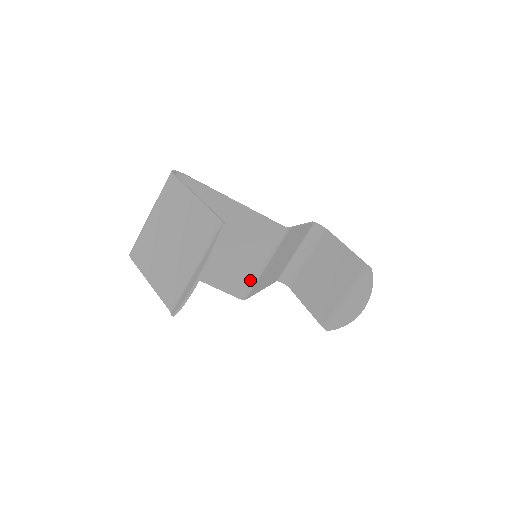
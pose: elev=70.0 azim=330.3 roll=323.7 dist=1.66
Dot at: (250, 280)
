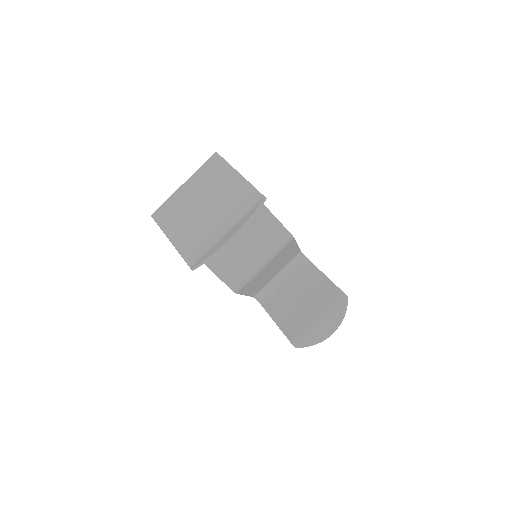
Dot at: (247, 275)
